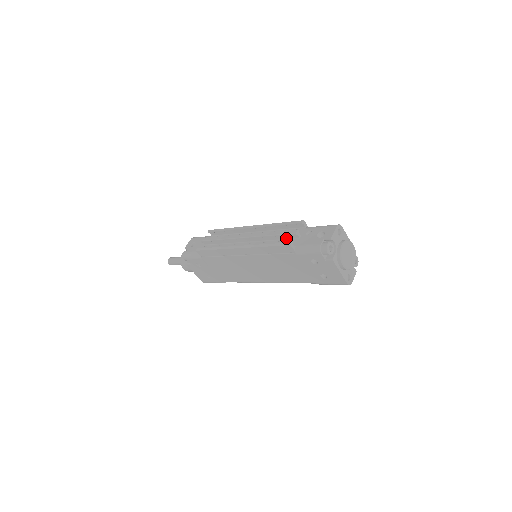
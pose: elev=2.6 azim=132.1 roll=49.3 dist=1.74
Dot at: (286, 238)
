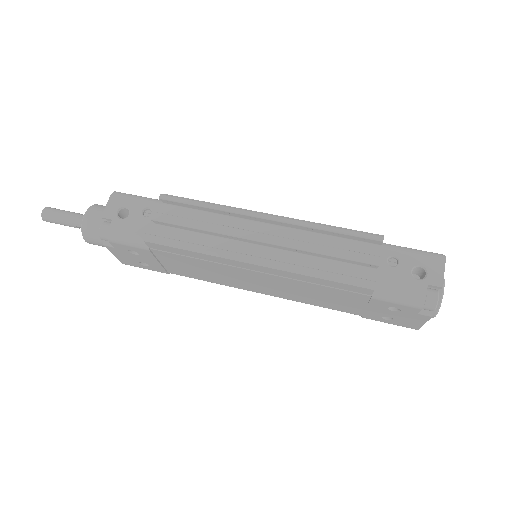
Dot at: (349, 262)
